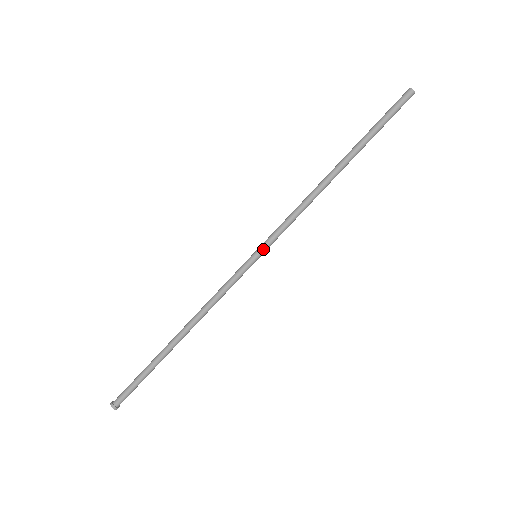
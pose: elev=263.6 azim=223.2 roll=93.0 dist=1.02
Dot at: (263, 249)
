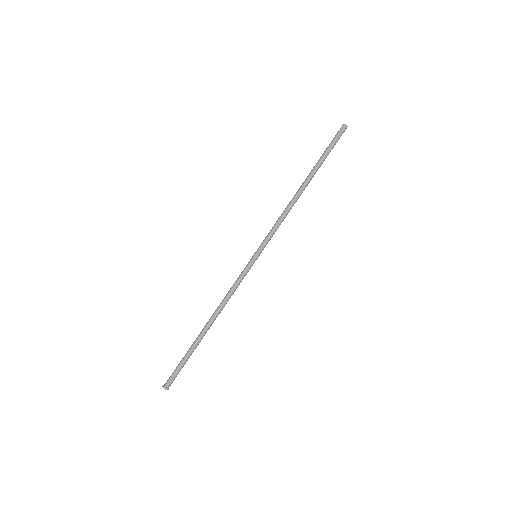
Dot at: (259, 249)
